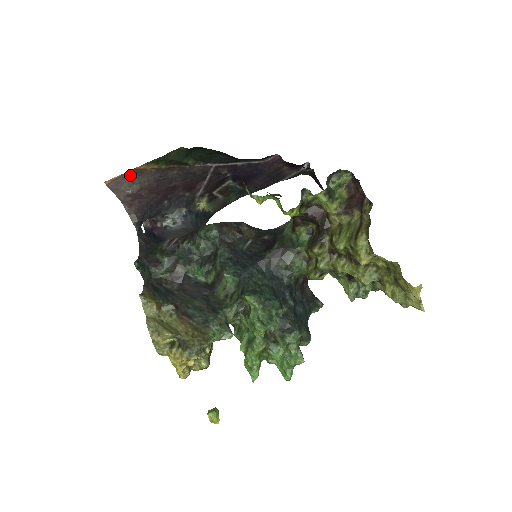
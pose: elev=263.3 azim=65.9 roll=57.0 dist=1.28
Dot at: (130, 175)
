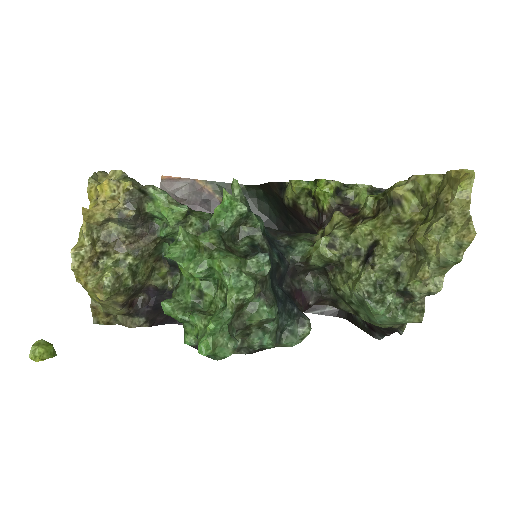
Dot at: (186, 184)
